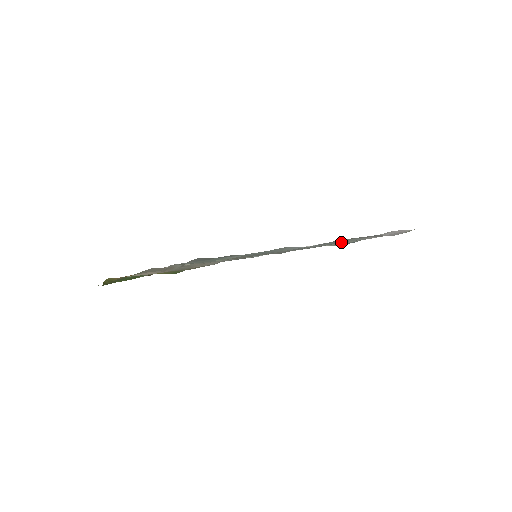
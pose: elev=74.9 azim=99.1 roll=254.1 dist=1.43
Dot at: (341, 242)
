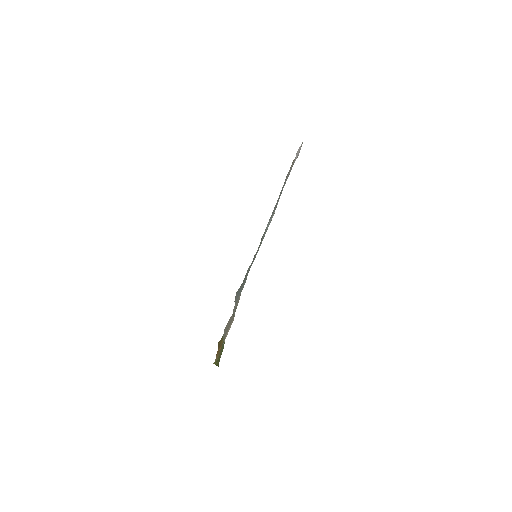
Dot at: occluded
